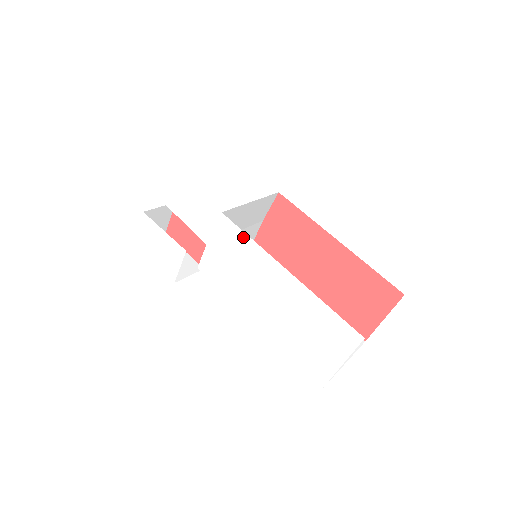
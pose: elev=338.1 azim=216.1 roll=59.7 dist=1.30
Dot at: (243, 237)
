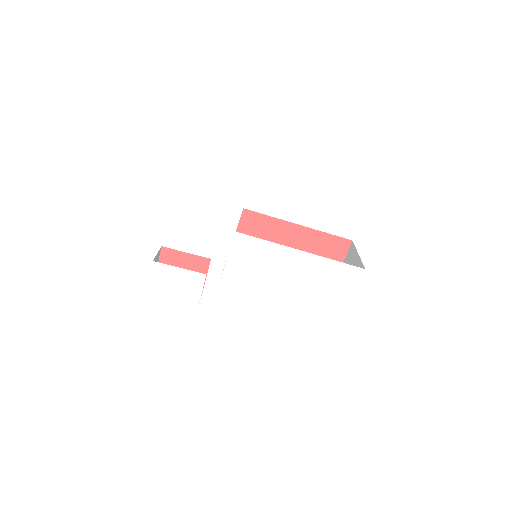
Dot at: (259, 242)
